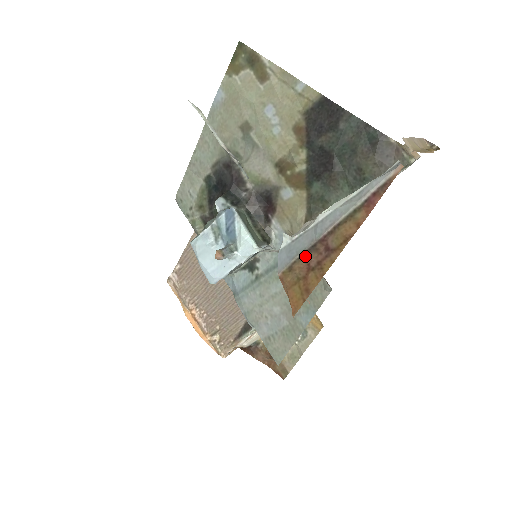
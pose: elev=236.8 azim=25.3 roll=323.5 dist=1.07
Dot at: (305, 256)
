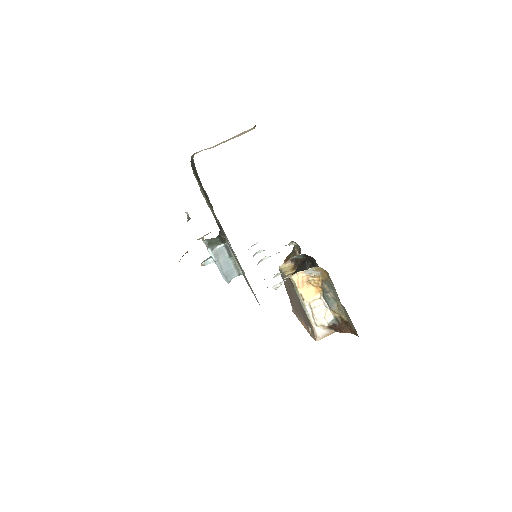
Dot at: occluded
